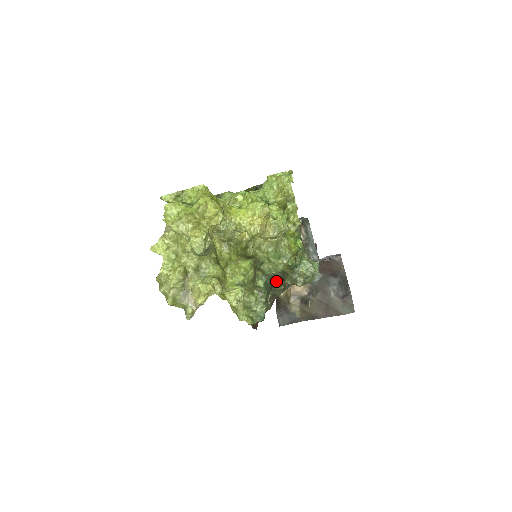
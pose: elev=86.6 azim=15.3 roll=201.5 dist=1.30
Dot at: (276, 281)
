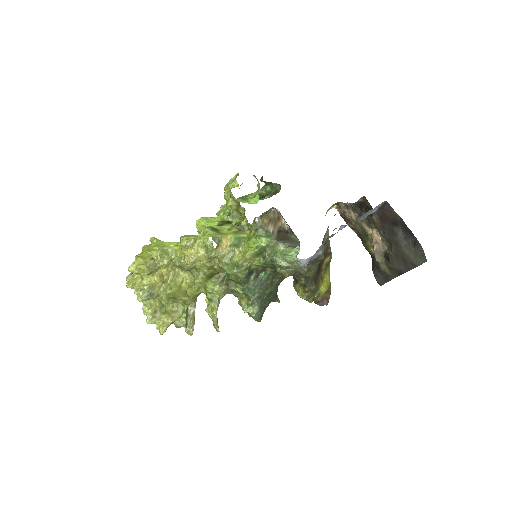
Dot at: occluded
